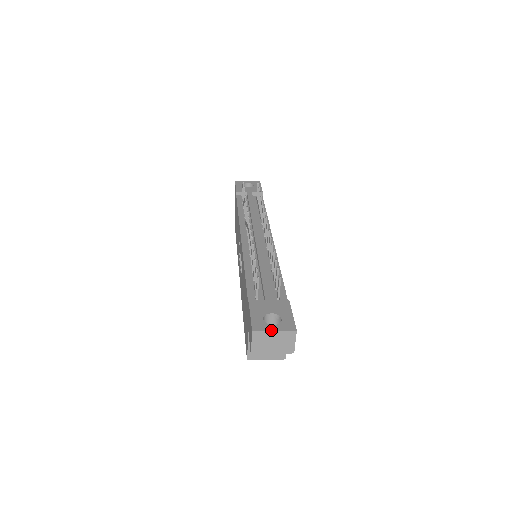
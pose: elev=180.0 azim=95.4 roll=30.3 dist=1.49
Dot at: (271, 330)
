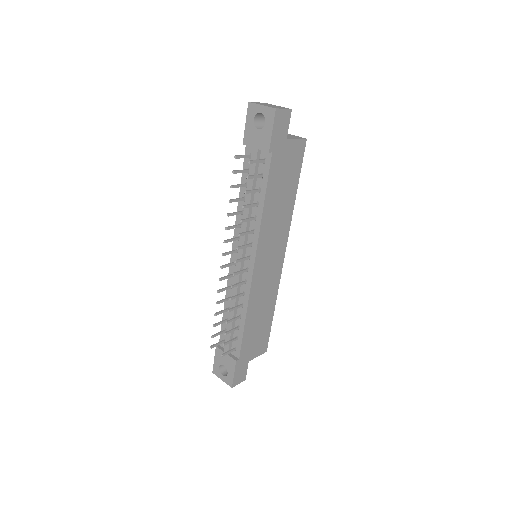
Dot at: occluded
